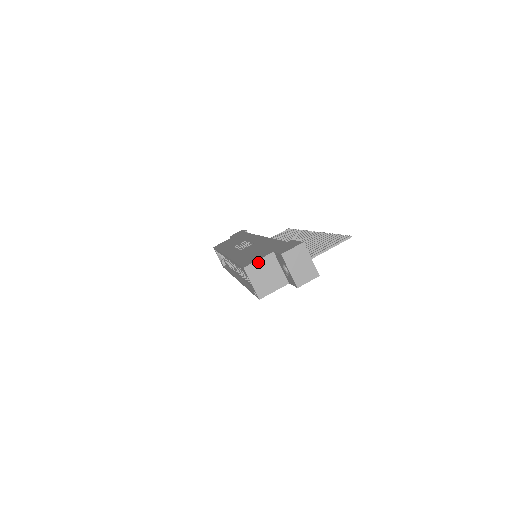
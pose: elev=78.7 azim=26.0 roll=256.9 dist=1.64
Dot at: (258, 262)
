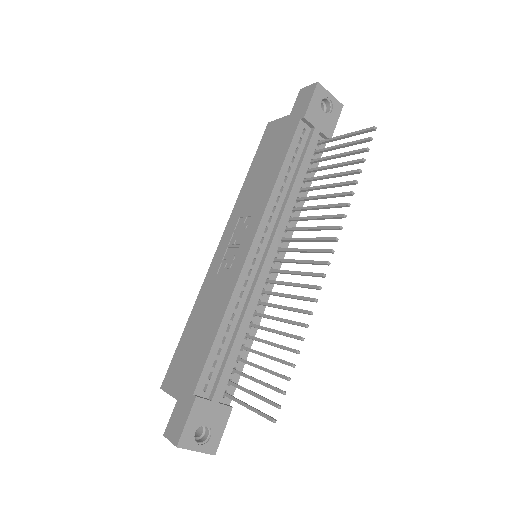
Dot at: (169, 394)
